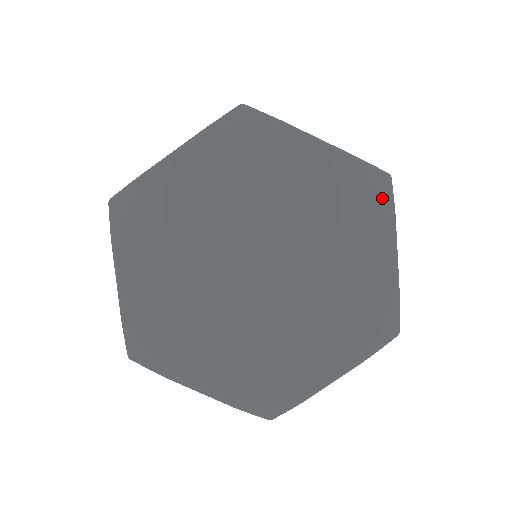
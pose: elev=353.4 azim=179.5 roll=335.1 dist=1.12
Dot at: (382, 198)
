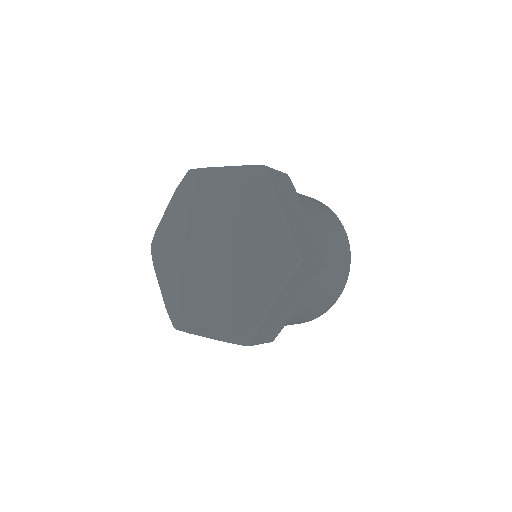
Dot at: (285, 267)
